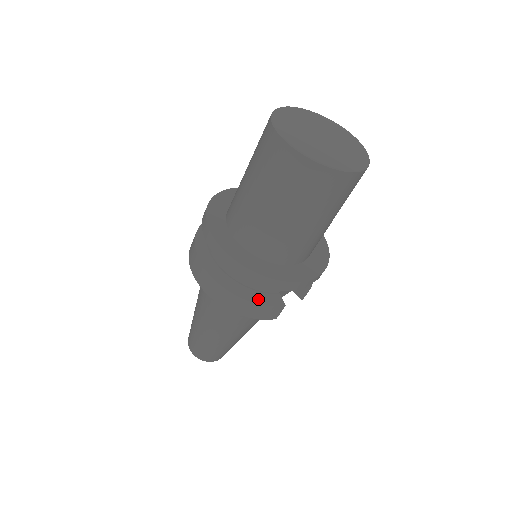
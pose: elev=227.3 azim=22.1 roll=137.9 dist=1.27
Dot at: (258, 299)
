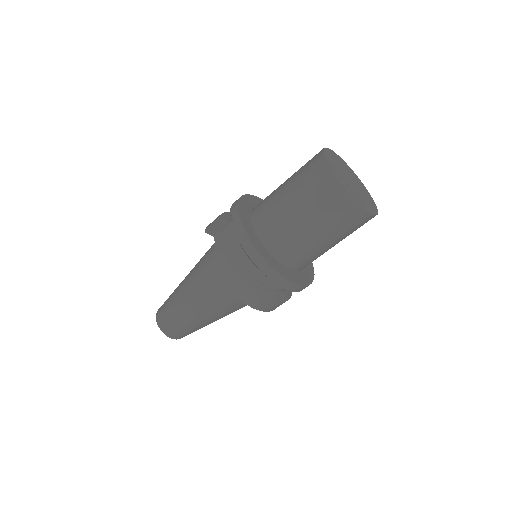
Dot at: (289, 295)
